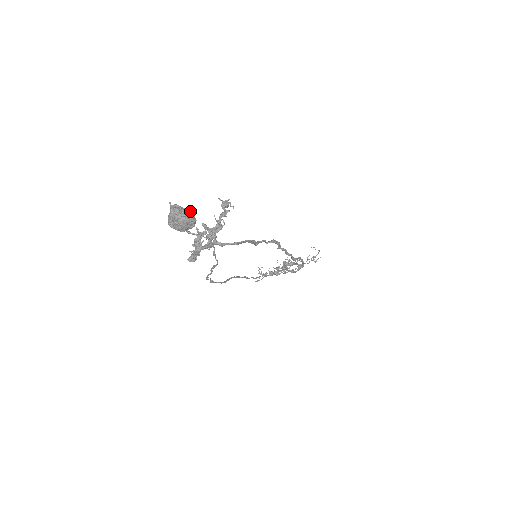
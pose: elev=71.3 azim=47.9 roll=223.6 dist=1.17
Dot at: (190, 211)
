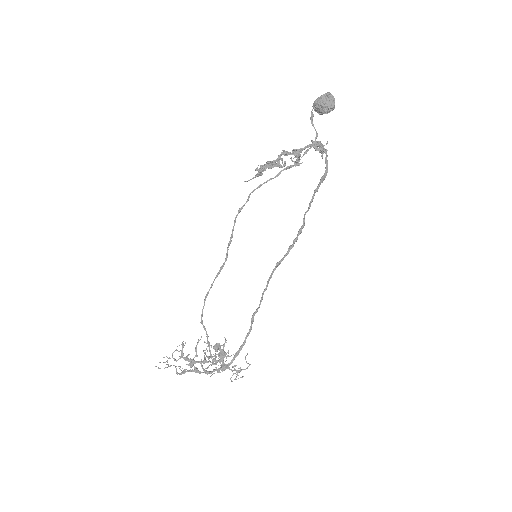
Dot at: occluded
